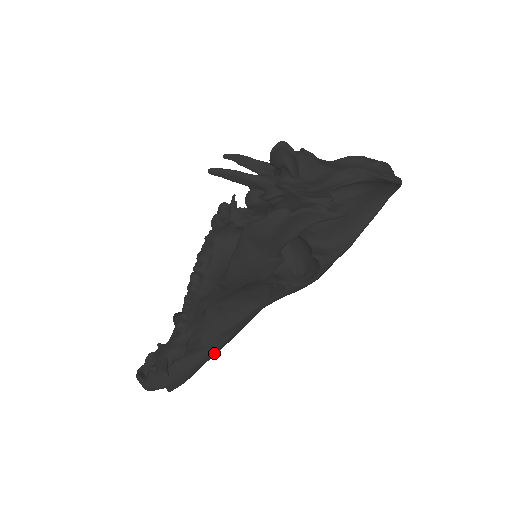
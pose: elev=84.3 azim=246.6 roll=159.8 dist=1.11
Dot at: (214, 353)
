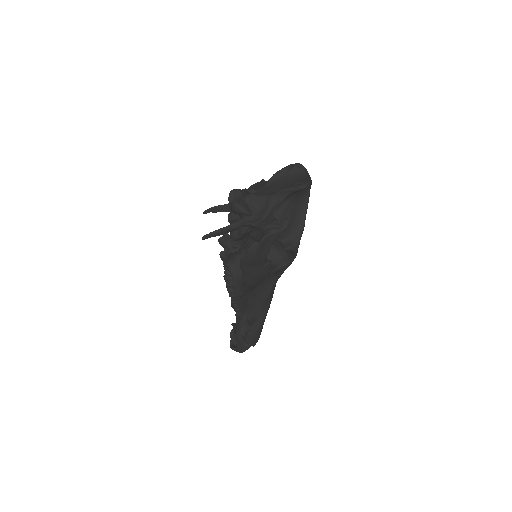
Dot at: (265, 316)
